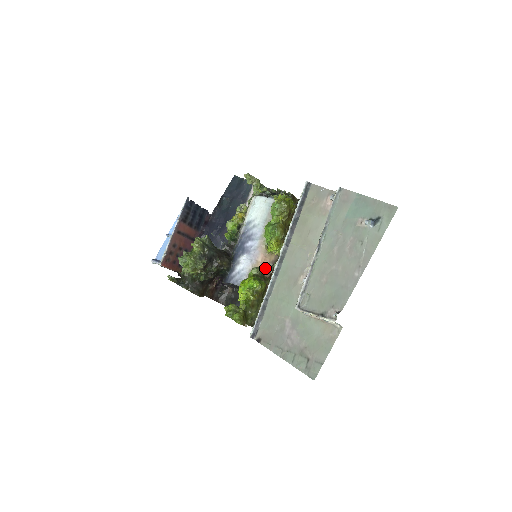
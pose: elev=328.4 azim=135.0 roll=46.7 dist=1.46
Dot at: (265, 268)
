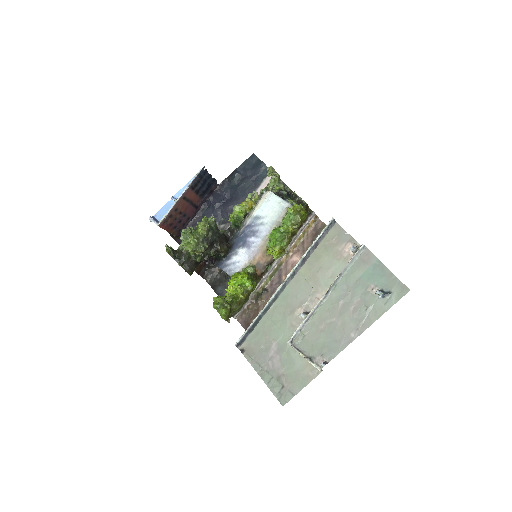
Dot at: (259, 266)
